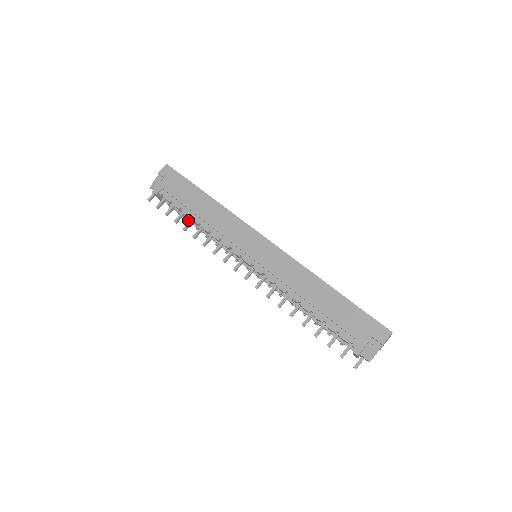
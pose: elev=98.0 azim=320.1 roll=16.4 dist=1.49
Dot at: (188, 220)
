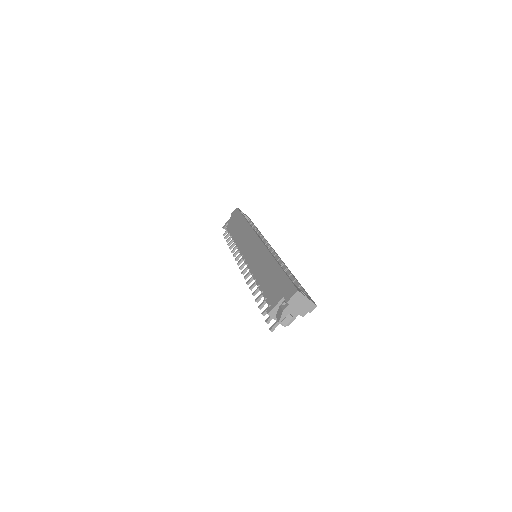
Dot at: occluded
